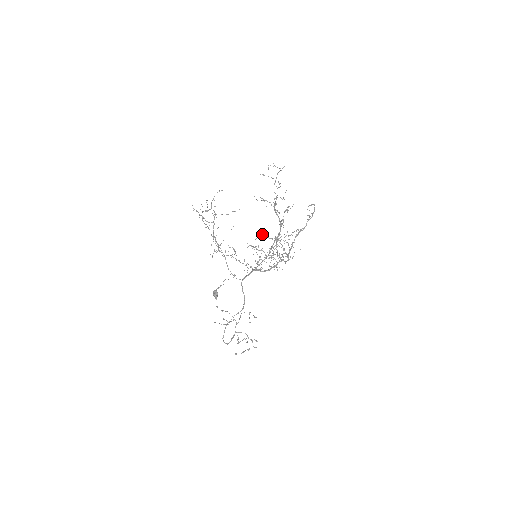
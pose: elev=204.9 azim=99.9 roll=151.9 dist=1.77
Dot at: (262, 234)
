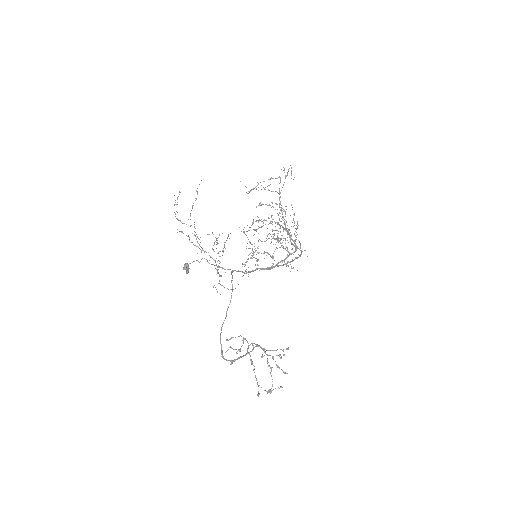
Dot at: occluded
